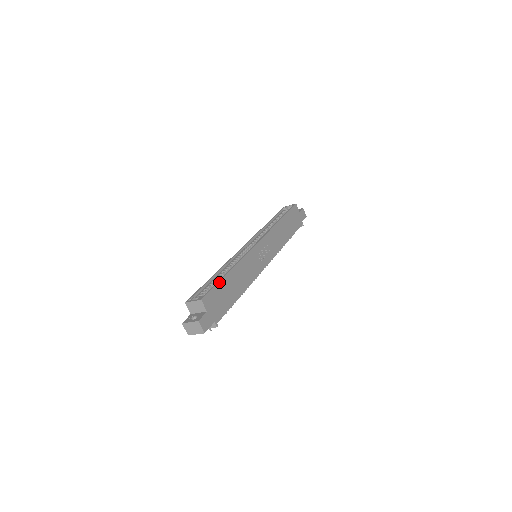
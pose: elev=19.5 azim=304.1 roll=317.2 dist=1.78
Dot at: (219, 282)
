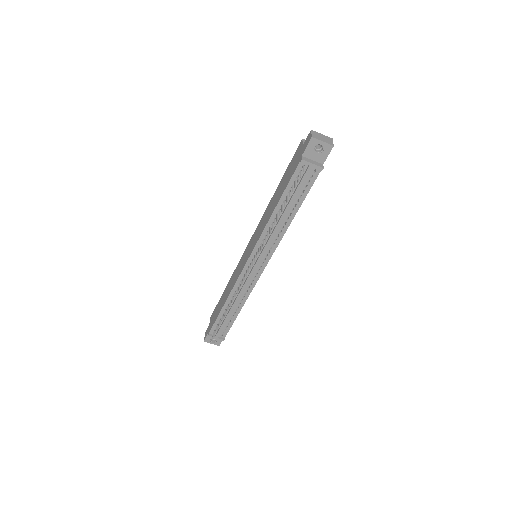
Dot at: occluded
